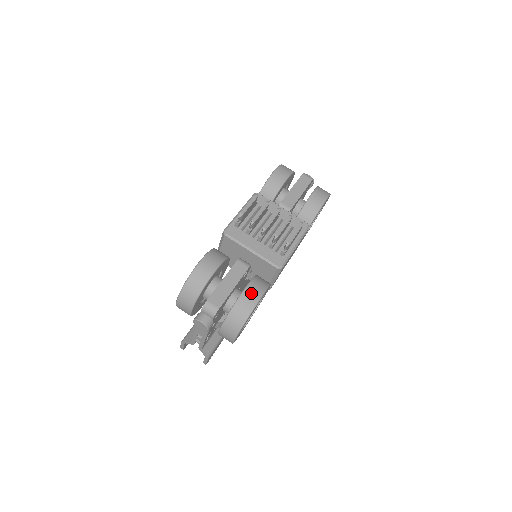
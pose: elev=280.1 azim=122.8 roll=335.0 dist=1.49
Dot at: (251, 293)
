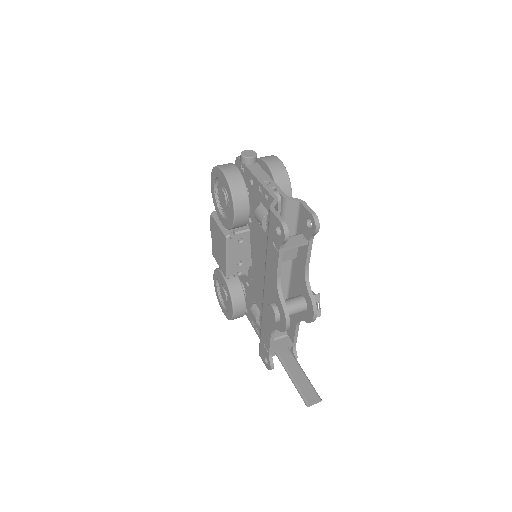
Dot at: occluded
